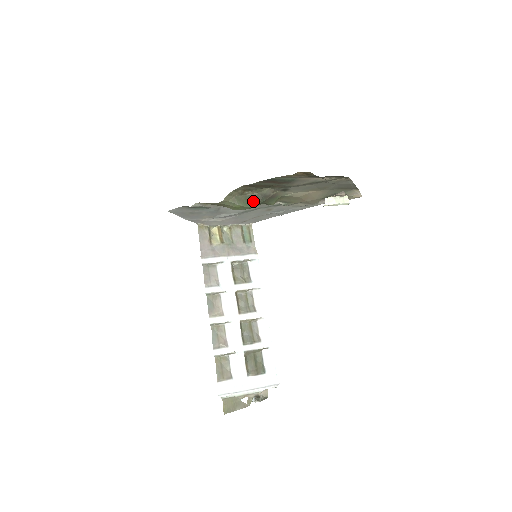
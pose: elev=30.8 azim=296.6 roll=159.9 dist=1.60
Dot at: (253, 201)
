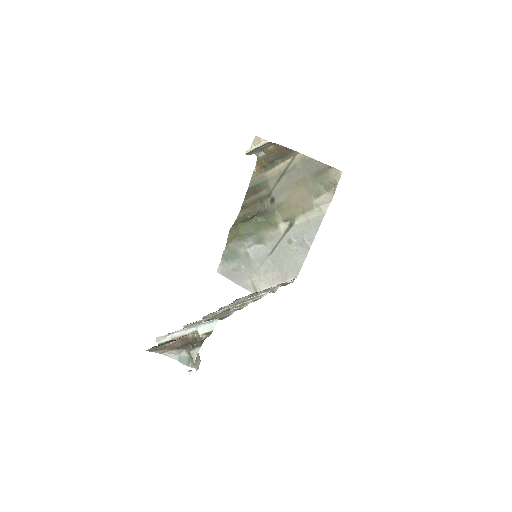
Dot at: (251, 219)
